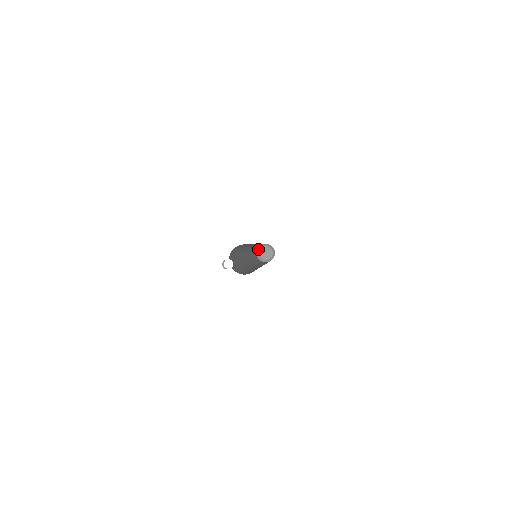
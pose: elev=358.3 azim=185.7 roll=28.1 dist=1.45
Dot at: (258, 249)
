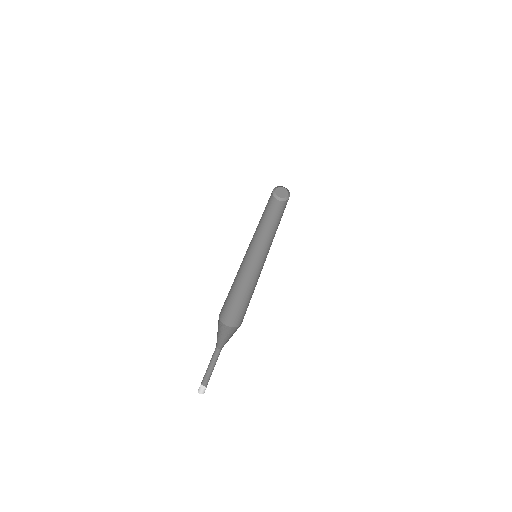
Dot at: (277, 186)
